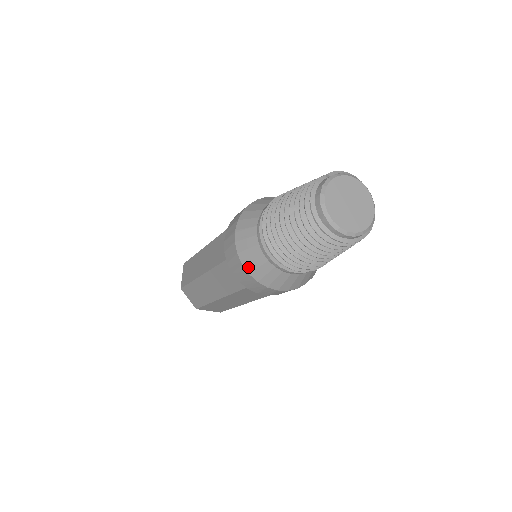
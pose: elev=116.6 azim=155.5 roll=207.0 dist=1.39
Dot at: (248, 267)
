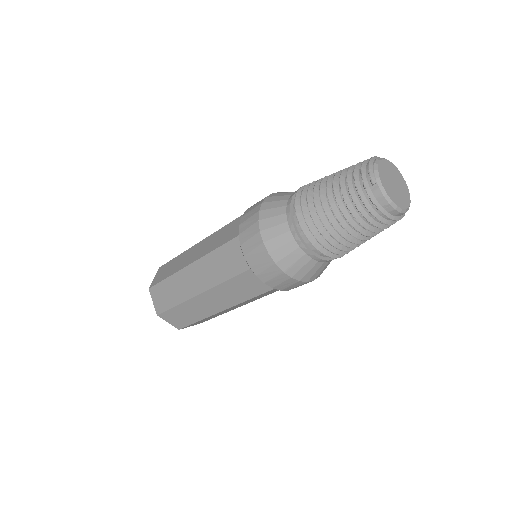
Dot at: (313, 279)
